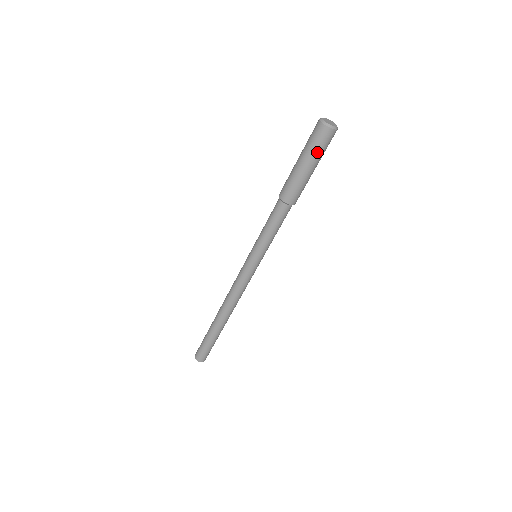
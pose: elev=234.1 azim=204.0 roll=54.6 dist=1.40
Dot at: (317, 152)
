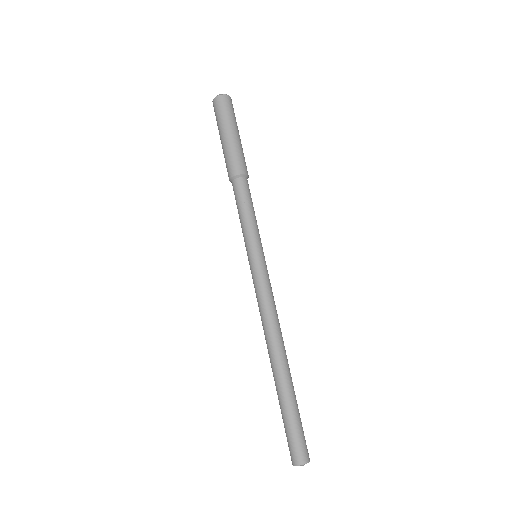
Dot at: (222, 119)
